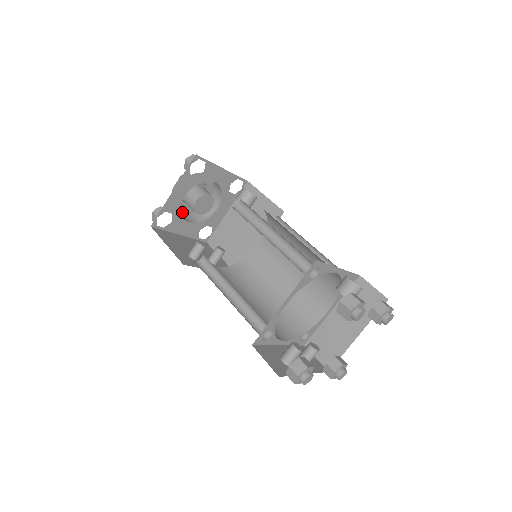
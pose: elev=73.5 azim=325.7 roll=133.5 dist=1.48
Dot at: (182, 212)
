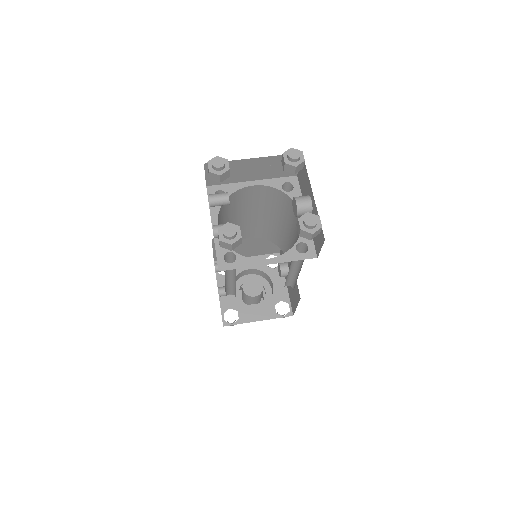
Dot at: (234, 296)
